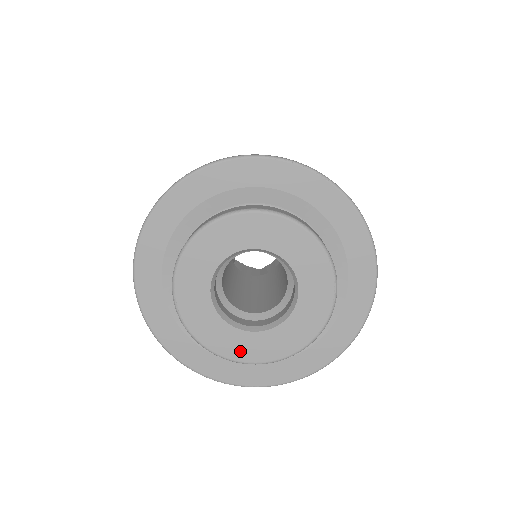
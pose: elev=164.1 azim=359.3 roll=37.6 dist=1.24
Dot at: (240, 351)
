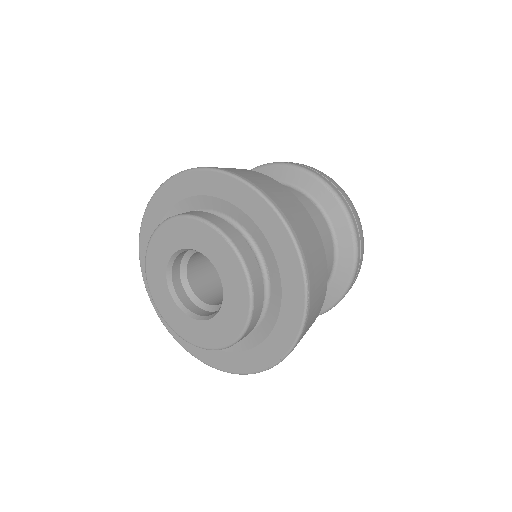
Dot at: (225, 334)
